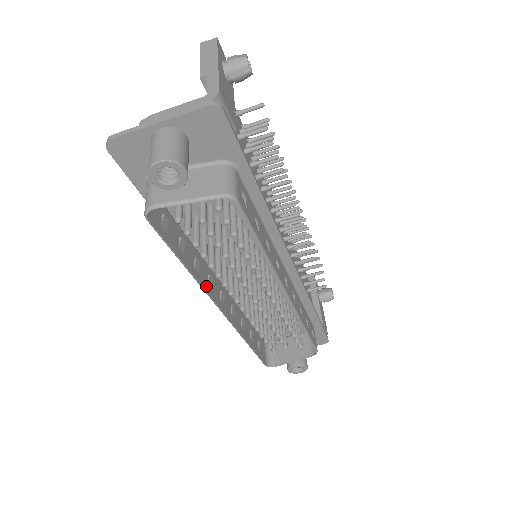
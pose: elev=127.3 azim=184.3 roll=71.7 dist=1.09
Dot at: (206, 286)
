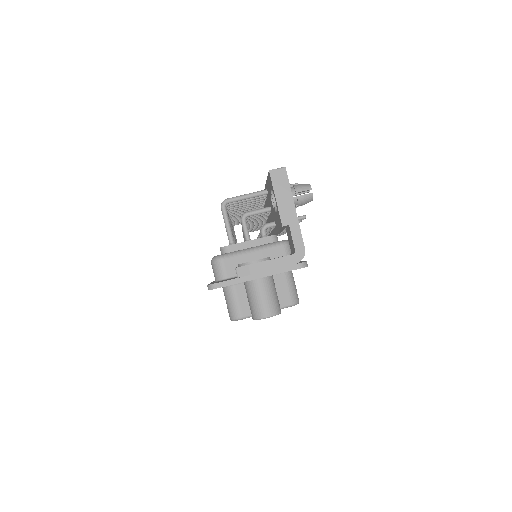
Dot at: occluded
